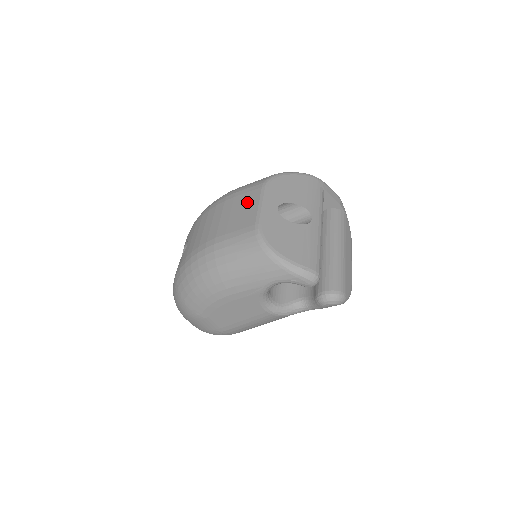
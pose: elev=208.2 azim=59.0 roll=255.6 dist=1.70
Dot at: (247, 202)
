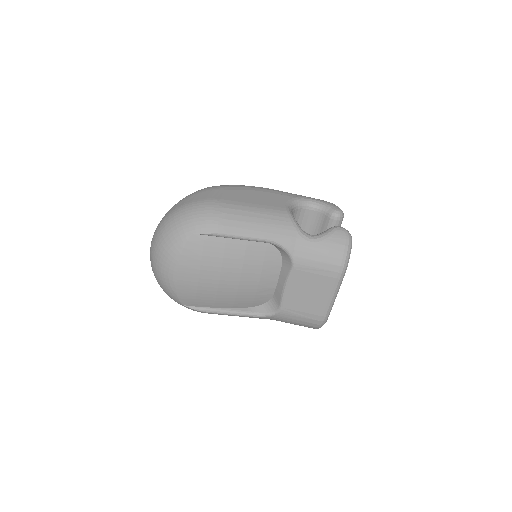
Dot at: occluded
